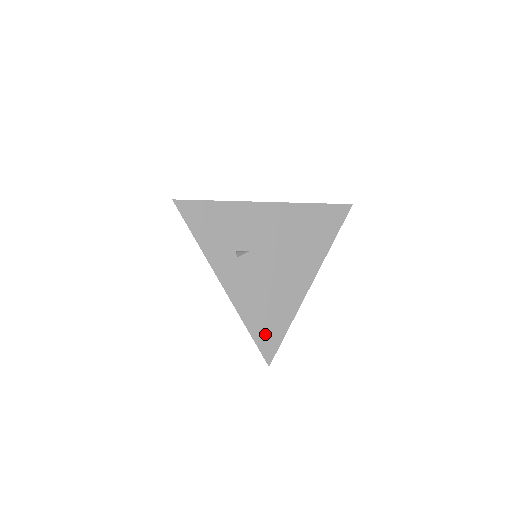
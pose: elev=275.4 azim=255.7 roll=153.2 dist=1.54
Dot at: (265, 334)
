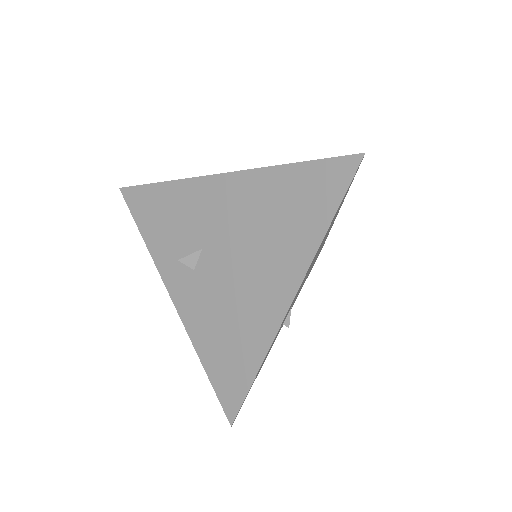
Dot at: (315, 261)
